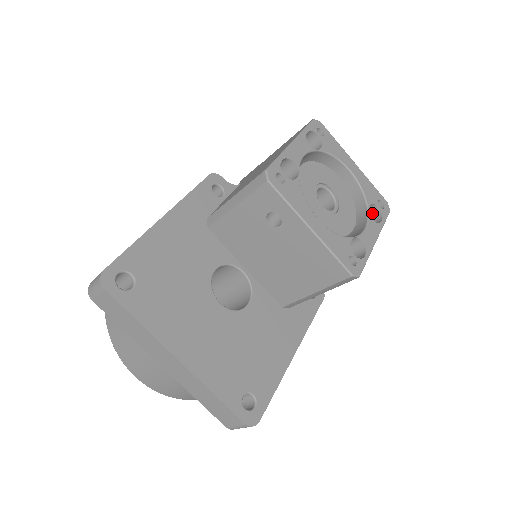
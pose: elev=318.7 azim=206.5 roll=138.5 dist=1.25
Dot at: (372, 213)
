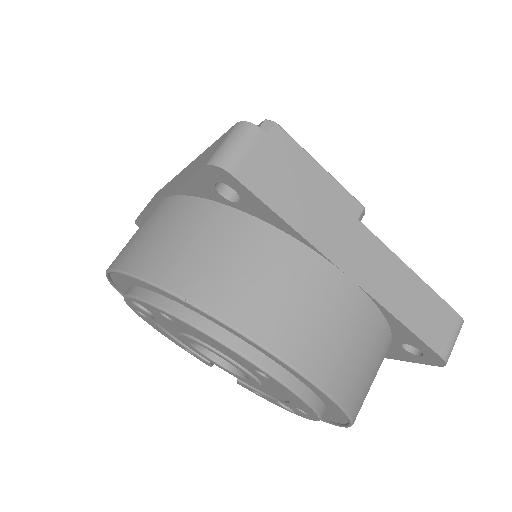
Dot at: occluded
